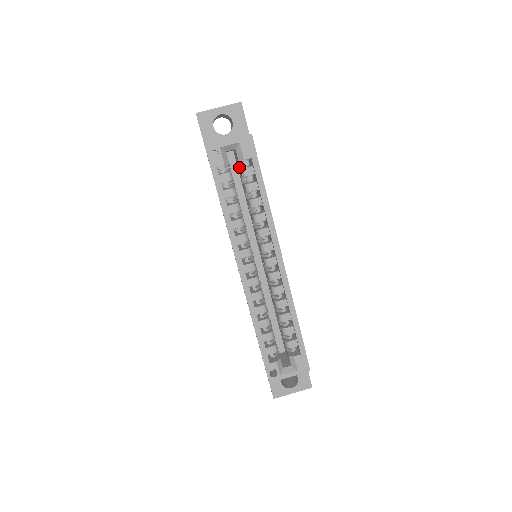
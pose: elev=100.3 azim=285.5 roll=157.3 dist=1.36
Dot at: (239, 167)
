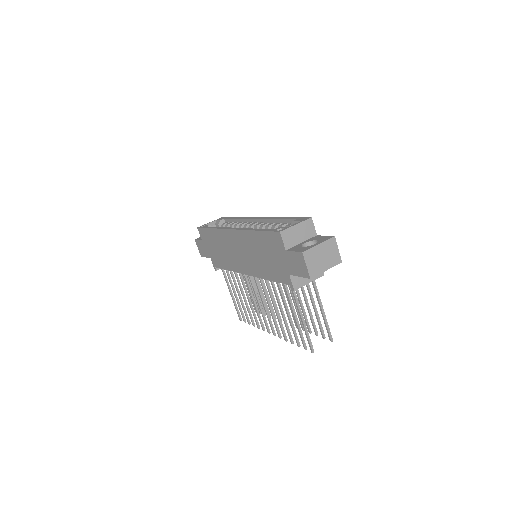
Dot at: occluded
